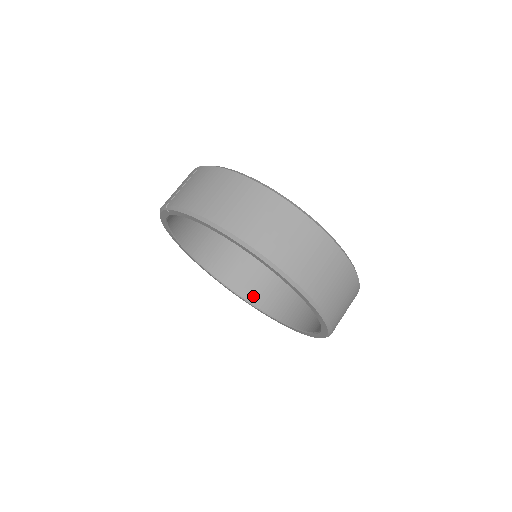
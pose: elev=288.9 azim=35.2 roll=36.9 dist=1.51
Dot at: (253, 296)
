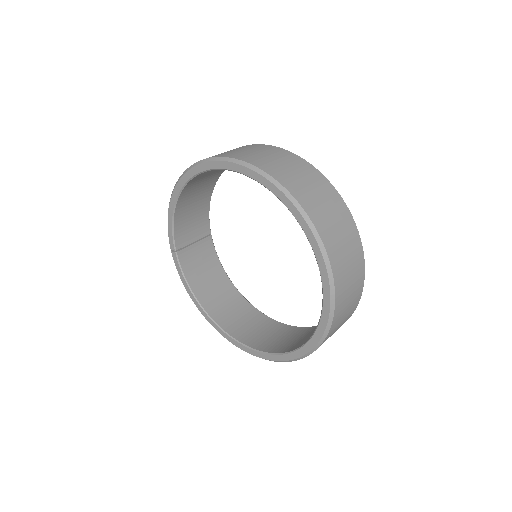
Dot at: occluded
